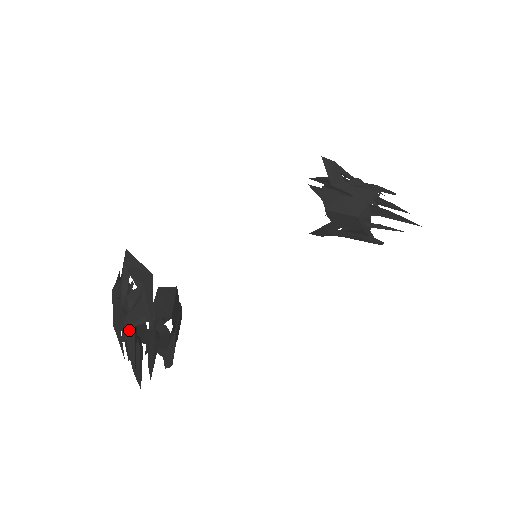
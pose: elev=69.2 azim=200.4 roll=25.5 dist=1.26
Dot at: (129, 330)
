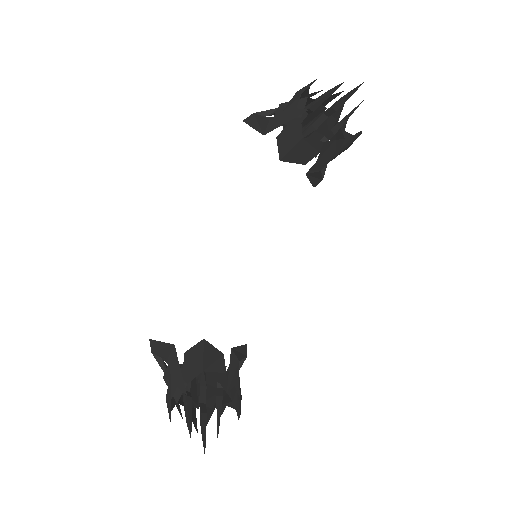
Dot at: (169, 409)
